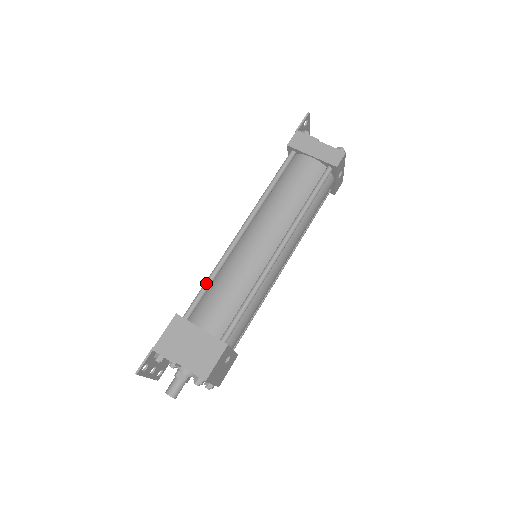
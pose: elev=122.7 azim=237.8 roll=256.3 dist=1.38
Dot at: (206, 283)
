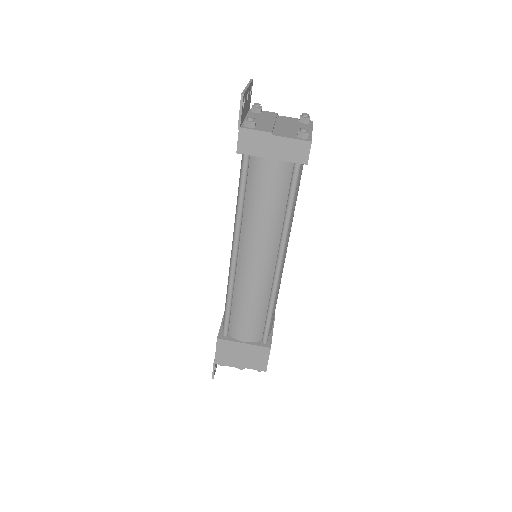
Dot at: (227, 309)
